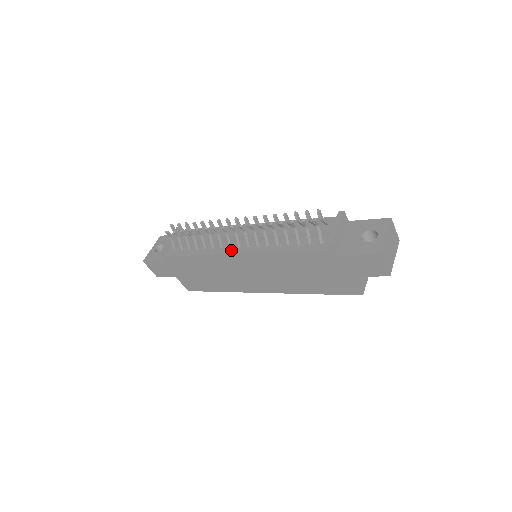
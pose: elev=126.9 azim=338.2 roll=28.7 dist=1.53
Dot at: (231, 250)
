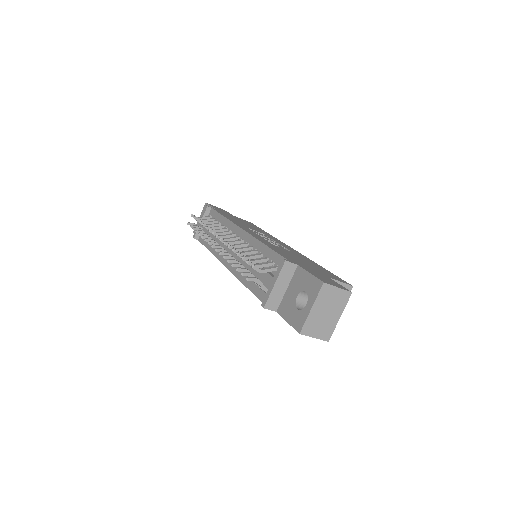
Dot at: (224, 260)
